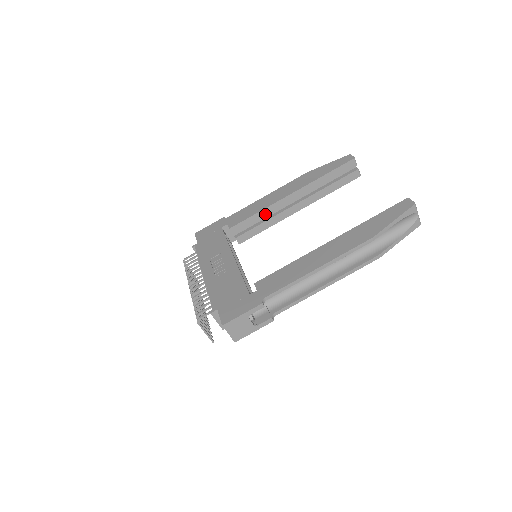
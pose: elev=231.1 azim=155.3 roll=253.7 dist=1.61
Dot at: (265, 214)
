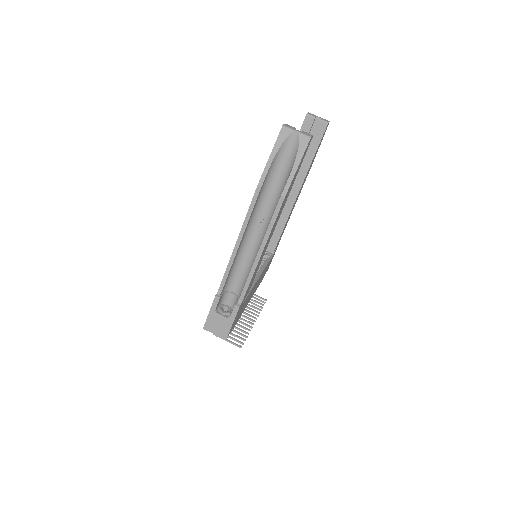
Dot at: occluded
